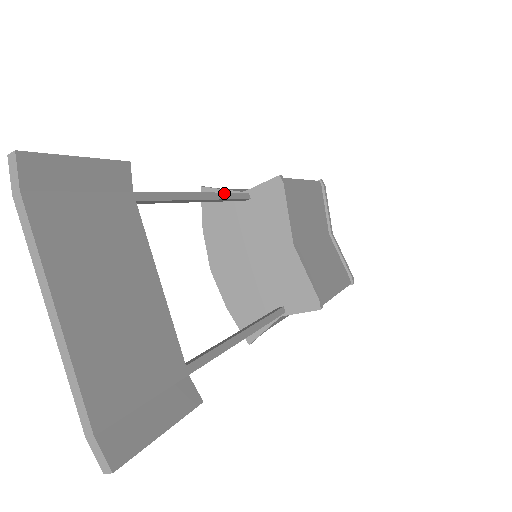
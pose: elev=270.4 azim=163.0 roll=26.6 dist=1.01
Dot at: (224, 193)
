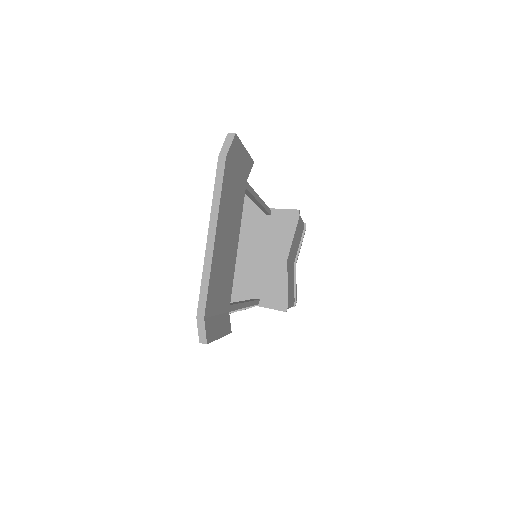
Dot at: (265, 204)
